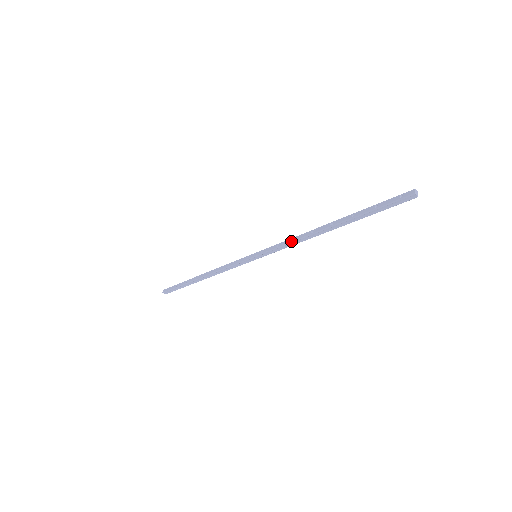
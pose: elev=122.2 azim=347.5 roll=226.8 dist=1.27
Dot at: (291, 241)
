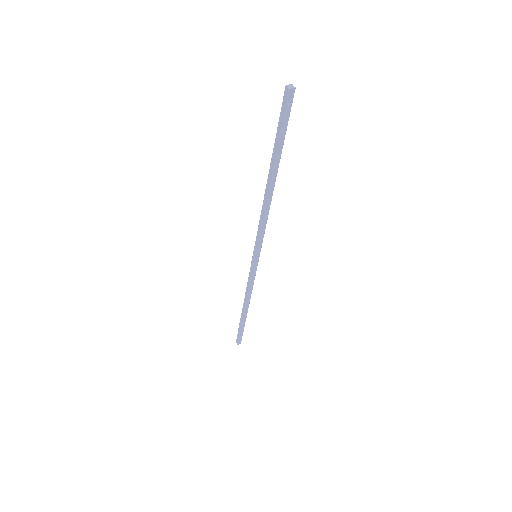
Dot at: (260, 217)
